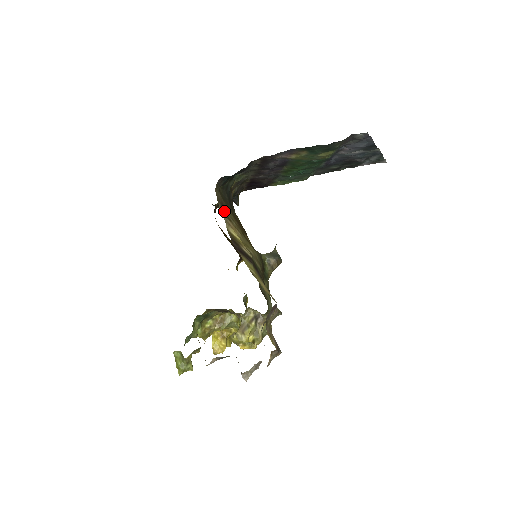
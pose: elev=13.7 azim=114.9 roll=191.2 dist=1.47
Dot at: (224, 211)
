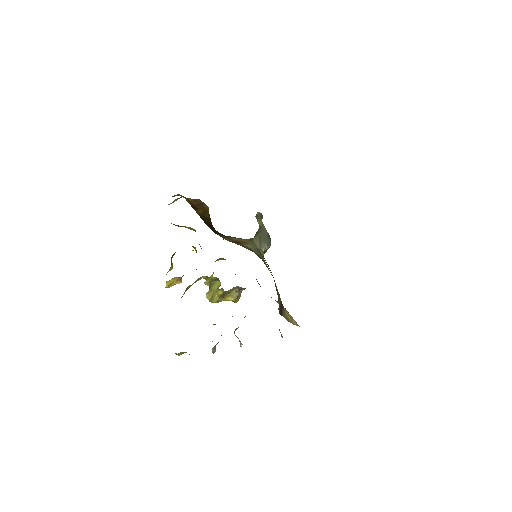
Dot at: occluded
